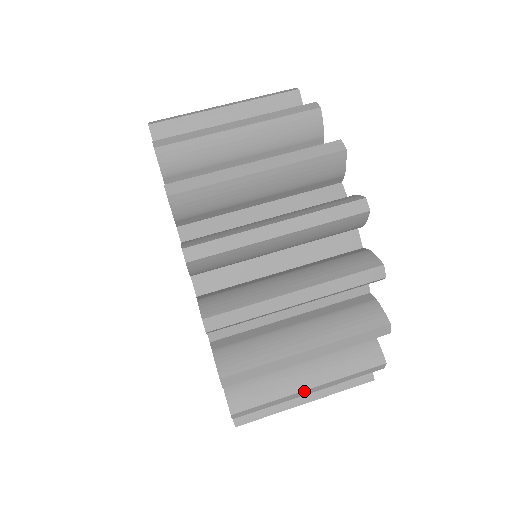
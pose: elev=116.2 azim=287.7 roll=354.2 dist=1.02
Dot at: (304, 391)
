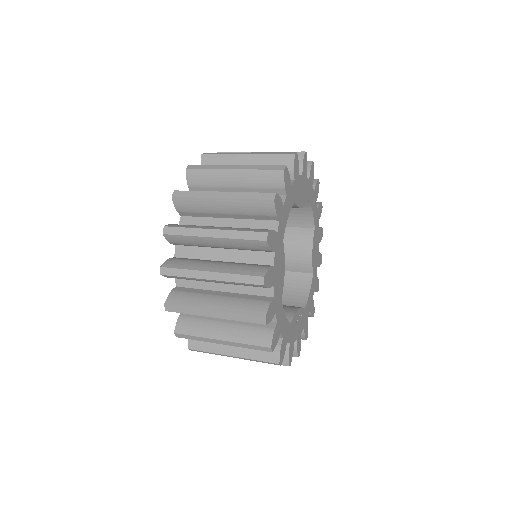
Dot at: (209, 230)
